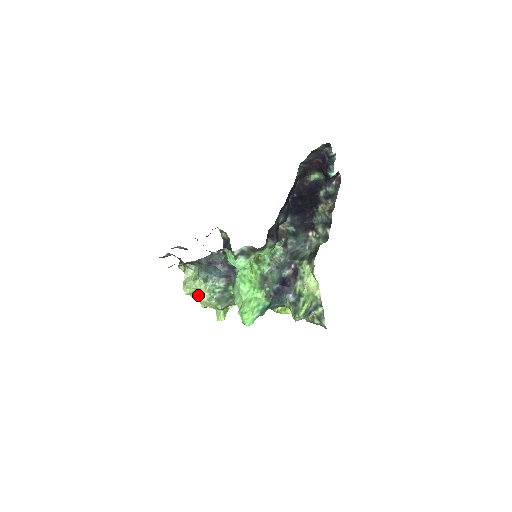
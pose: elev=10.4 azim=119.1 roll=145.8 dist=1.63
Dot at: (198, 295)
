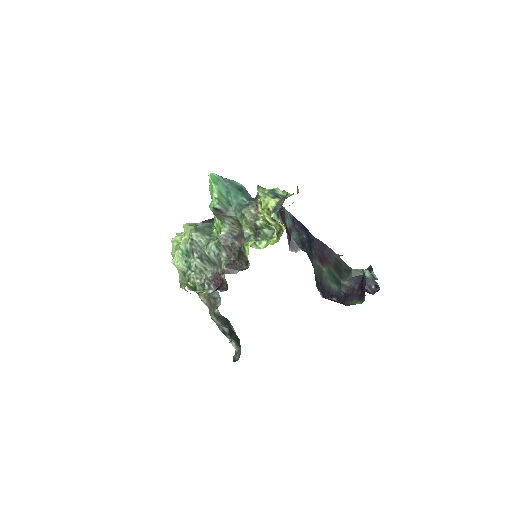
Dot at: occluded
